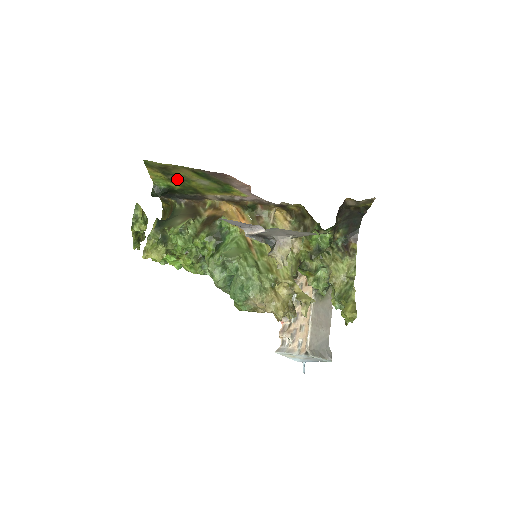
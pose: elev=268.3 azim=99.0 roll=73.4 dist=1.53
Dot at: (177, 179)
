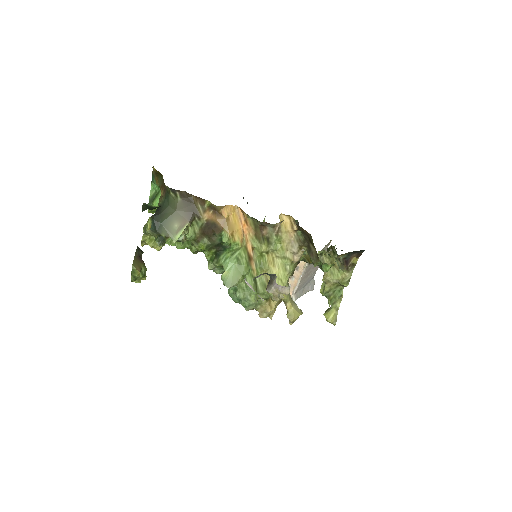
Dot at: occluded
